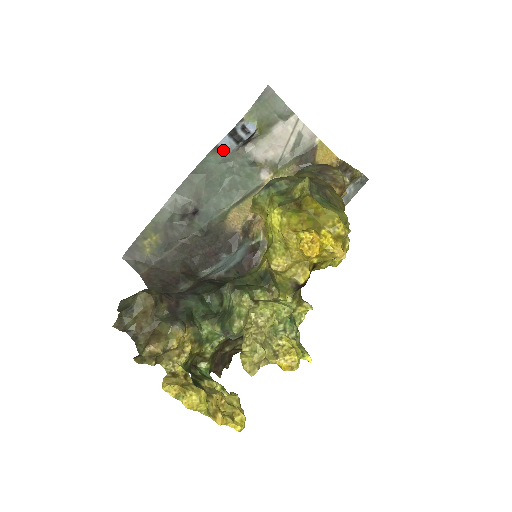
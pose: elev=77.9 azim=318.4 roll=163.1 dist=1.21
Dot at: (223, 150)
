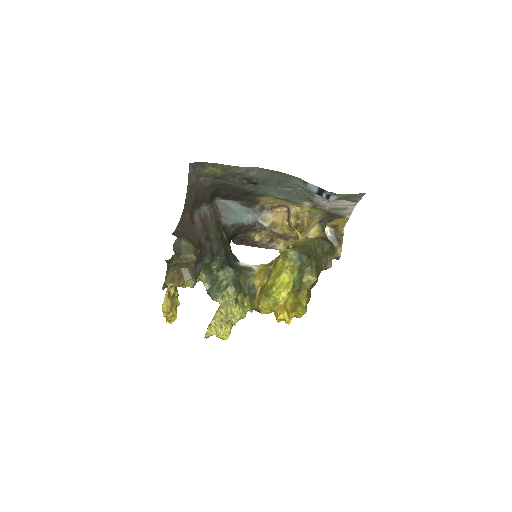
Dot at: (307, 186)
